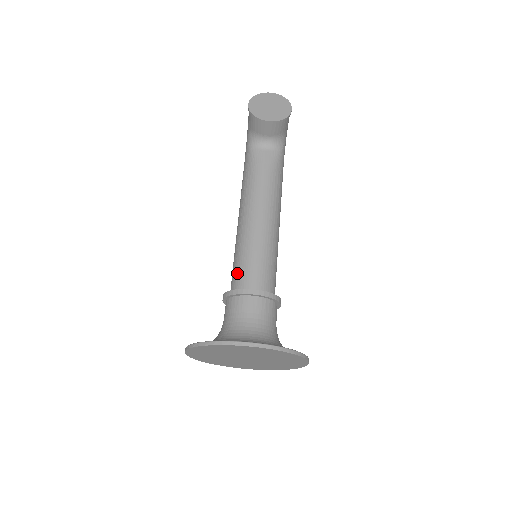
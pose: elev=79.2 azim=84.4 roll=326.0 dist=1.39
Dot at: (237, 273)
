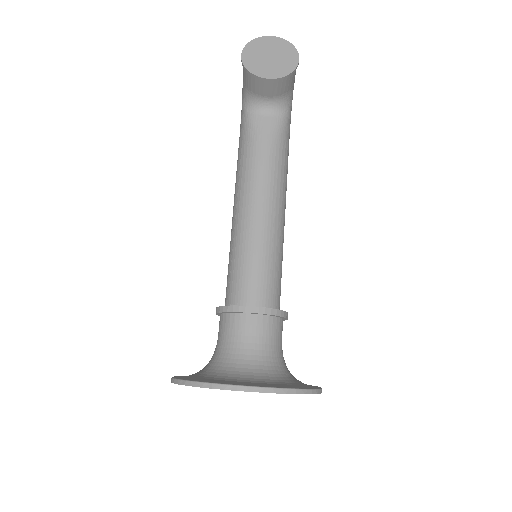
Dot at: (232, 282)
